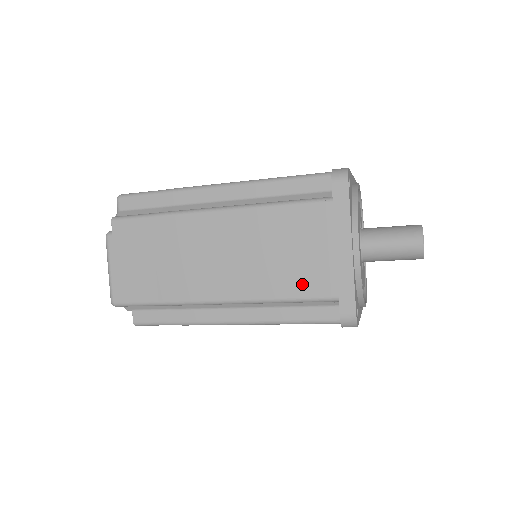
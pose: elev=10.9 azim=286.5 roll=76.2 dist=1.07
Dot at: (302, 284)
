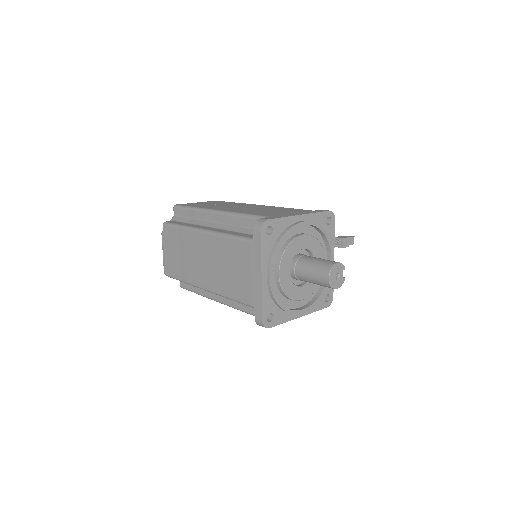
Dot at: (239, 292)
